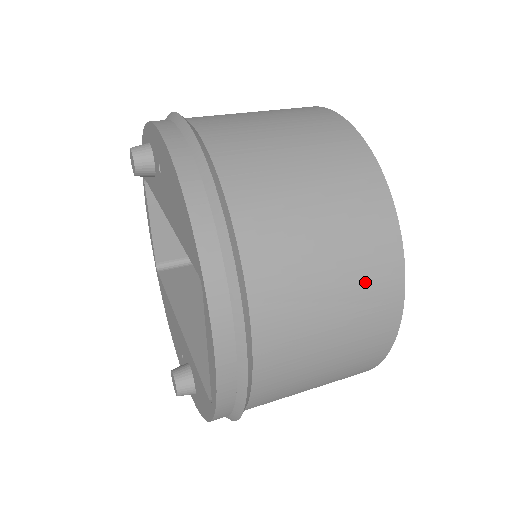
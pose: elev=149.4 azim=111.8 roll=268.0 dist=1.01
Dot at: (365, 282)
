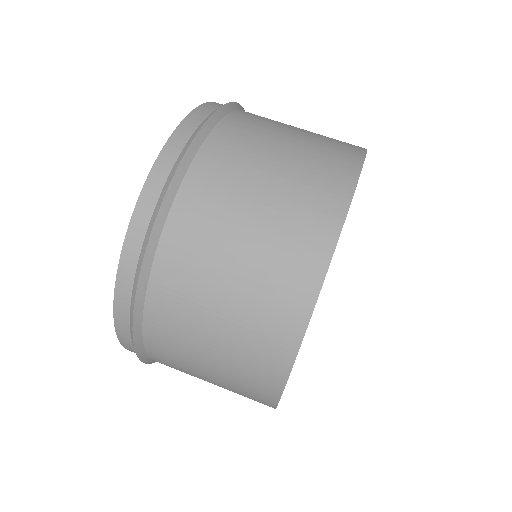
Dot at: (262, 311)
